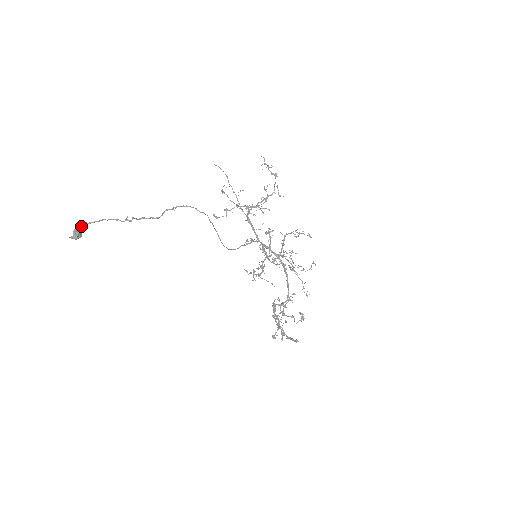
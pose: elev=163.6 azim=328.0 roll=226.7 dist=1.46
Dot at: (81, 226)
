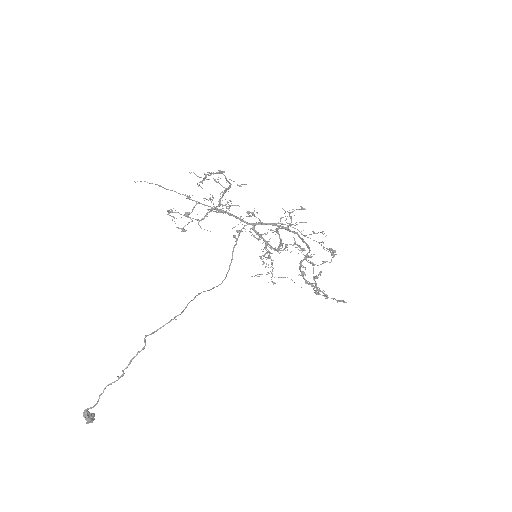
Dot at: (86, 411)
